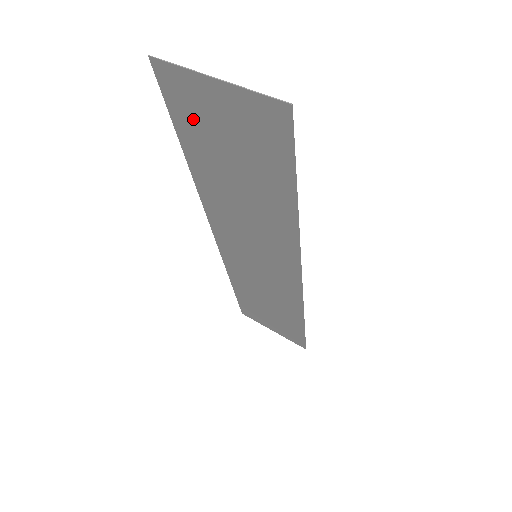
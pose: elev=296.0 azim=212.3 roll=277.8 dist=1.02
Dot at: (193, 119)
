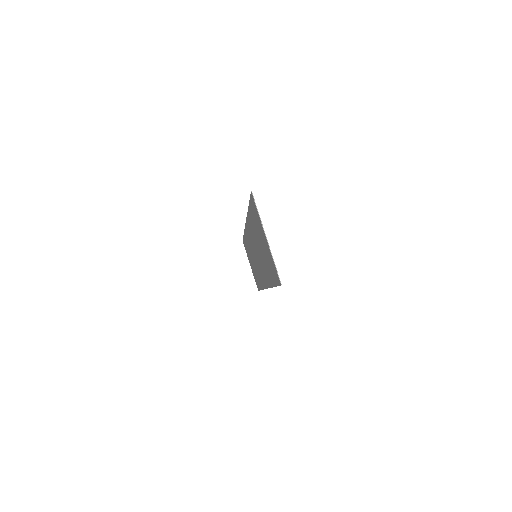
Dot at: (256, 219)
